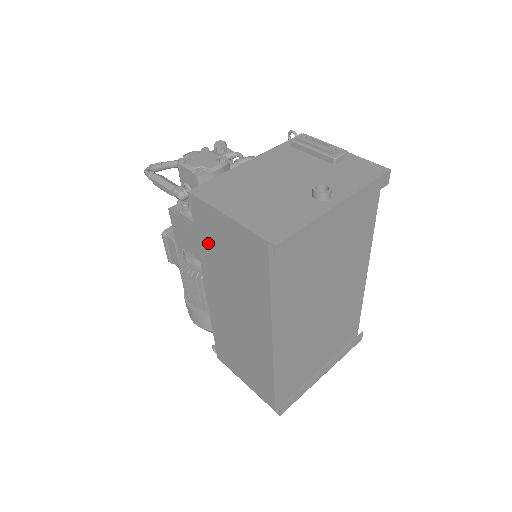
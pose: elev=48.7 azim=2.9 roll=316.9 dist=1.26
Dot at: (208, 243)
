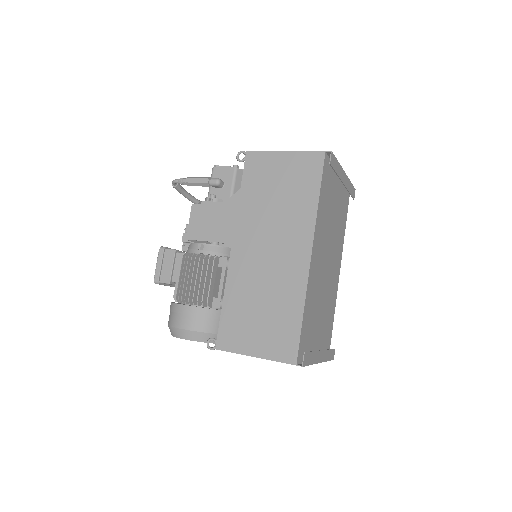
Dot at: (255, 189)
